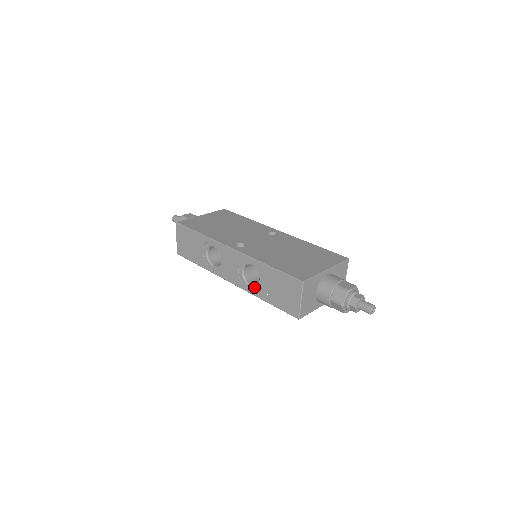
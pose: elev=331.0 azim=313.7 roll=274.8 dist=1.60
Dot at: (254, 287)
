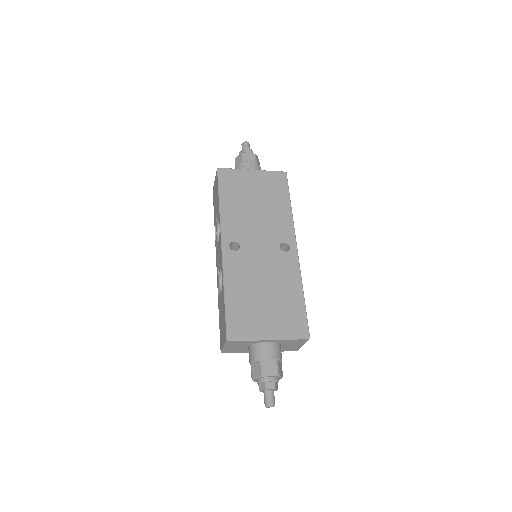
Dot at: (219, 291)
